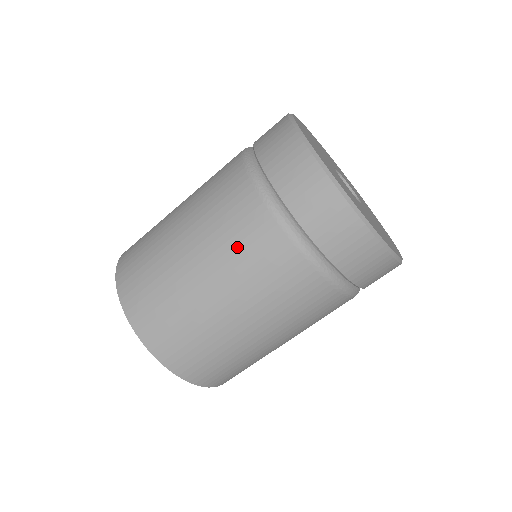
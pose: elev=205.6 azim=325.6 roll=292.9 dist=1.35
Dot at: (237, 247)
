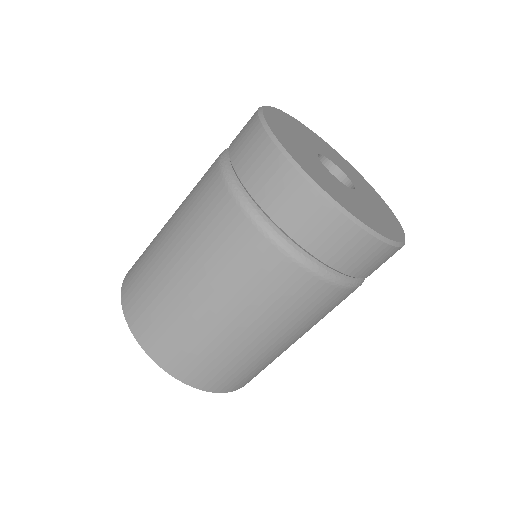
Dot at: (193, 204)
